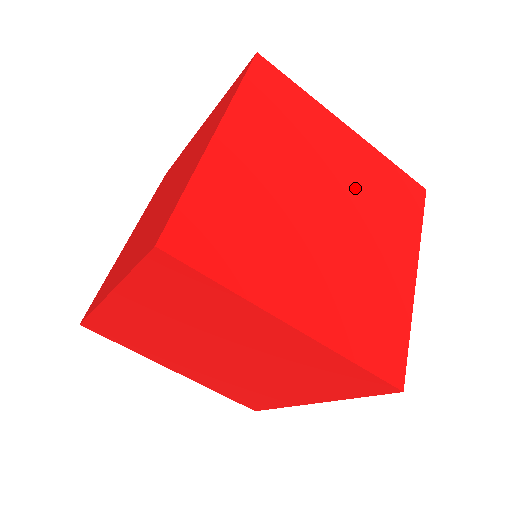
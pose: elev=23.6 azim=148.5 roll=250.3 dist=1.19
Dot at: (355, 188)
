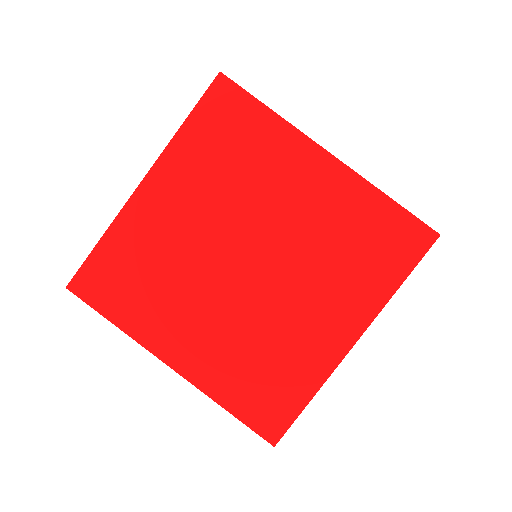
Dot at: (304, 235)
